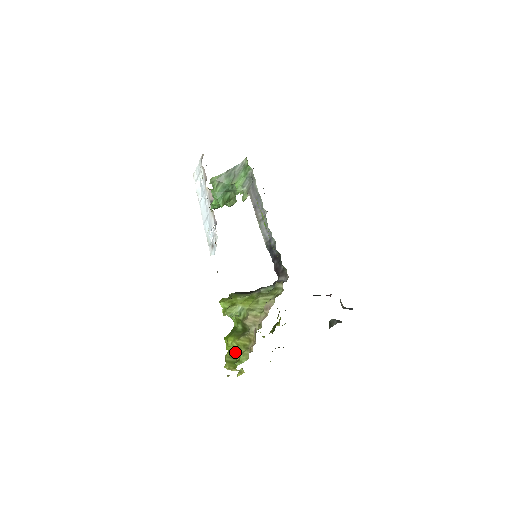
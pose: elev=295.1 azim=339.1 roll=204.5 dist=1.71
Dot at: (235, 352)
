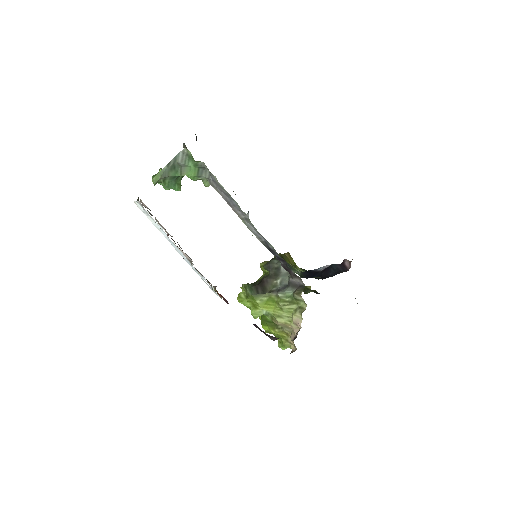
Dot at: occluded
